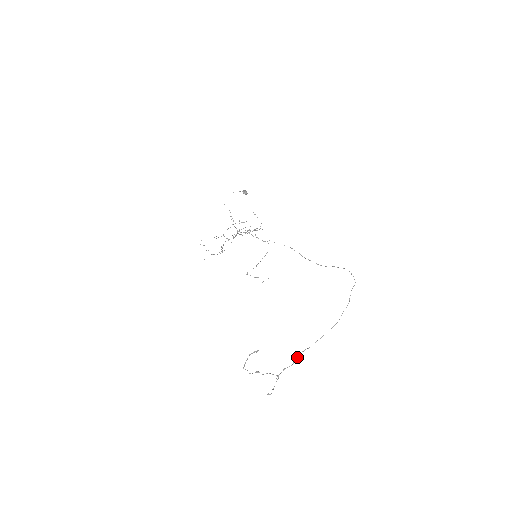
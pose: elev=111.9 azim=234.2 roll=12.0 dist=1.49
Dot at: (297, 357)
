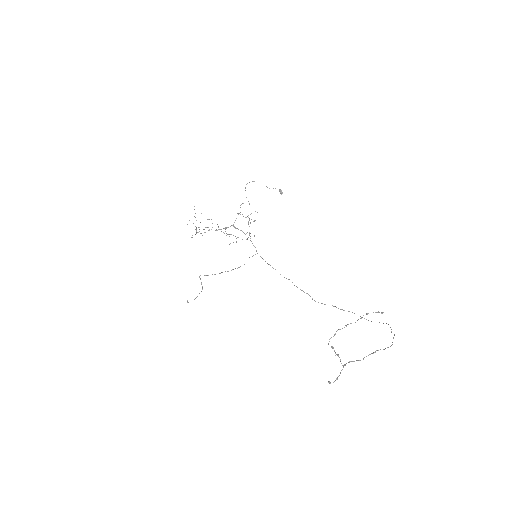
Dot at: (375, 352)
